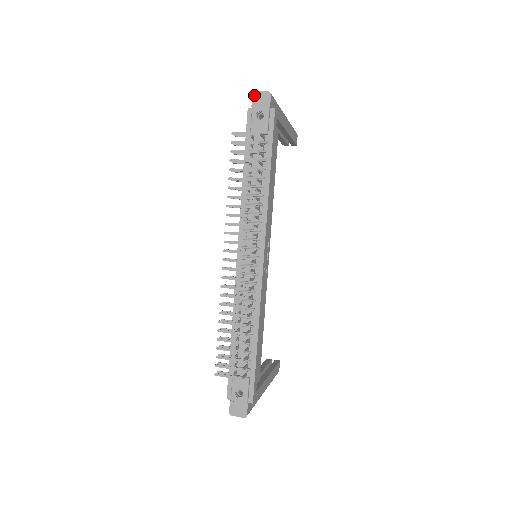
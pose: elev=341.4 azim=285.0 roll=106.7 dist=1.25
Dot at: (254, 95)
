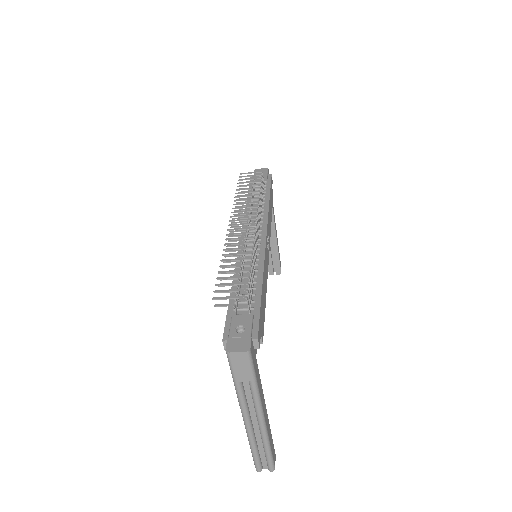
Dot at: (256, 170)
